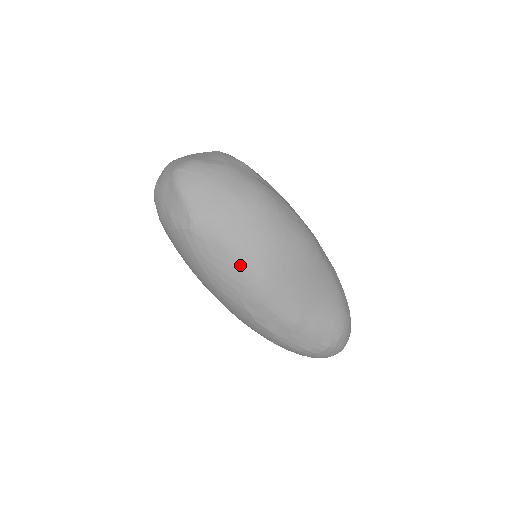
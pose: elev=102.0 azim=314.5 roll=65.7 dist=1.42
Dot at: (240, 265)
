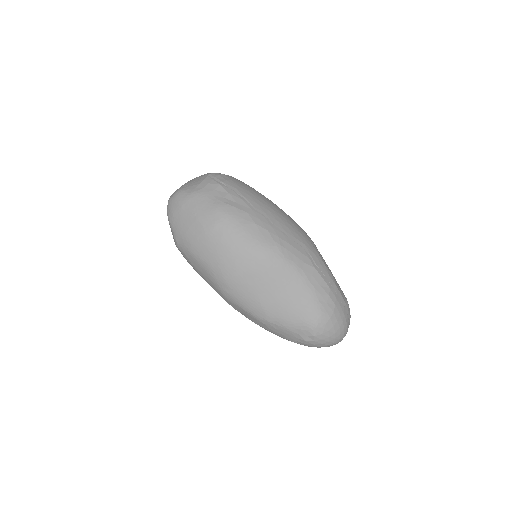
Dot at: (209, 274)
